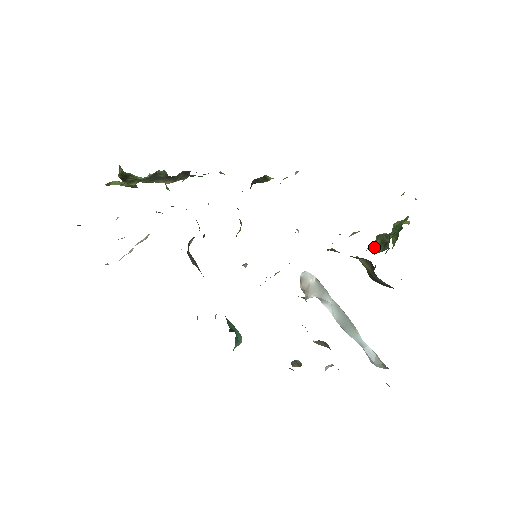
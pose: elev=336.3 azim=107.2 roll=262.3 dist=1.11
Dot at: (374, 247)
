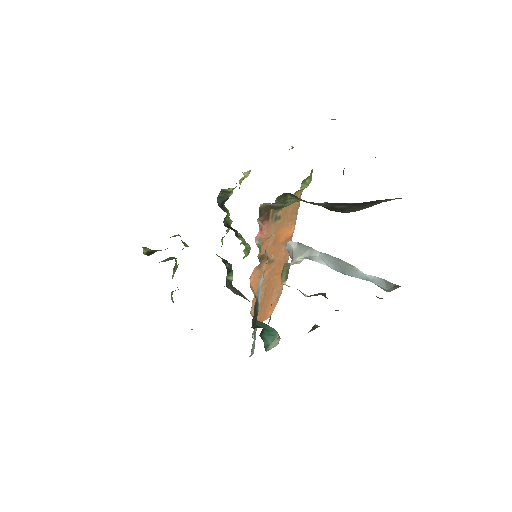
Dot at: occluded
